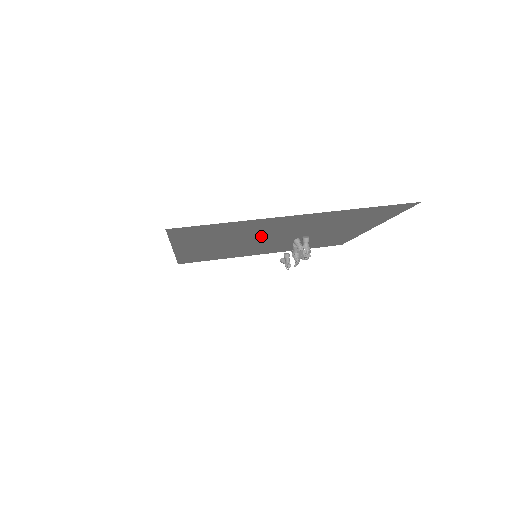
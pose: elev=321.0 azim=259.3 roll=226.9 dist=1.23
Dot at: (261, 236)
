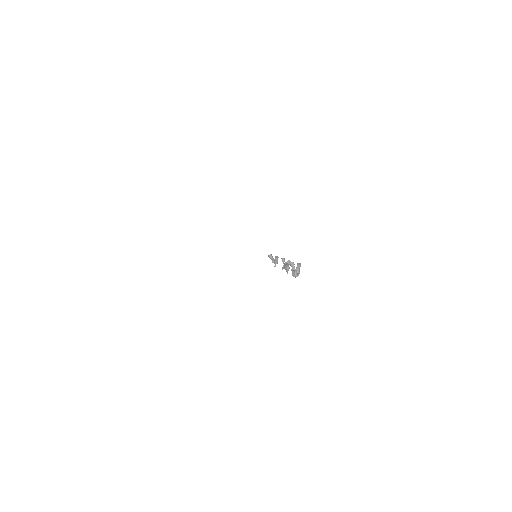
Dot at: occluded
